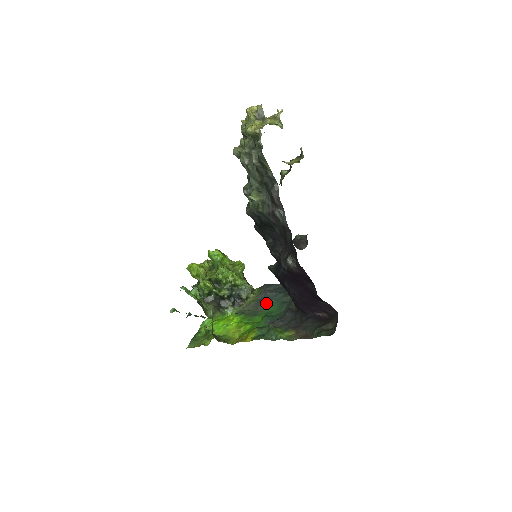
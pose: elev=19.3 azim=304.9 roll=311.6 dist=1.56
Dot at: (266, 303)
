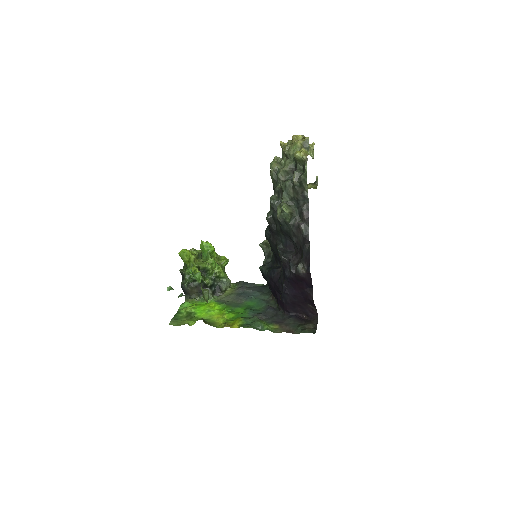
Dot at: (246, 298)
